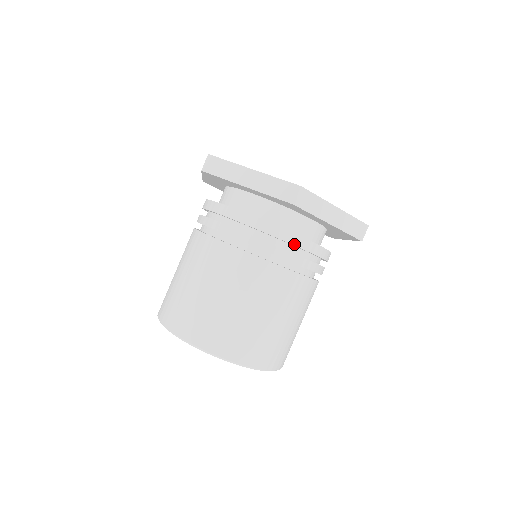
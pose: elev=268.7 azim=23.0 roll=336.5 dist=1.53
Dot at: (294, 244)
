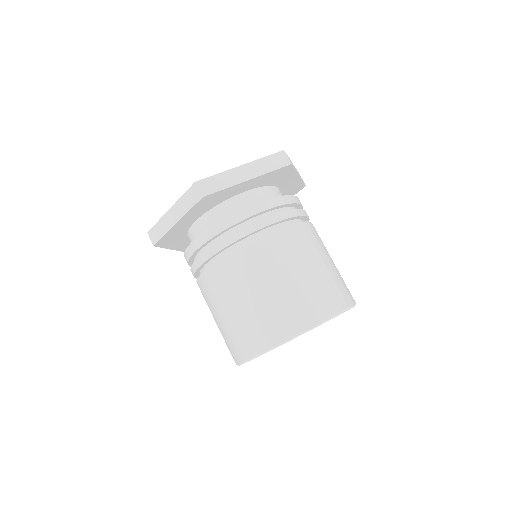
Dot at: (297, 203)
